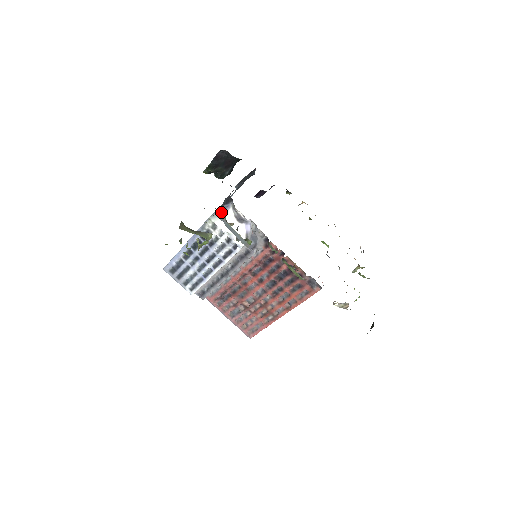
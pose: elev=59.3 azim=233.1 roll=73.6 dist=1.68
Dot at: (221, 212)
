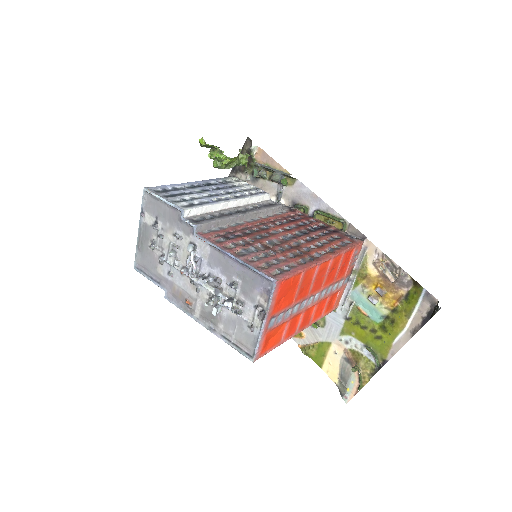
Dot at: occluded
